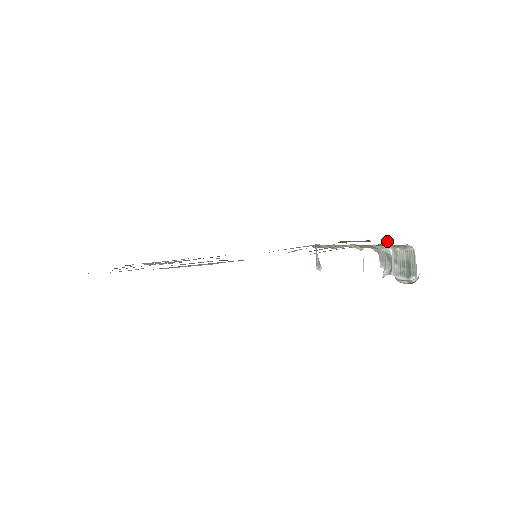
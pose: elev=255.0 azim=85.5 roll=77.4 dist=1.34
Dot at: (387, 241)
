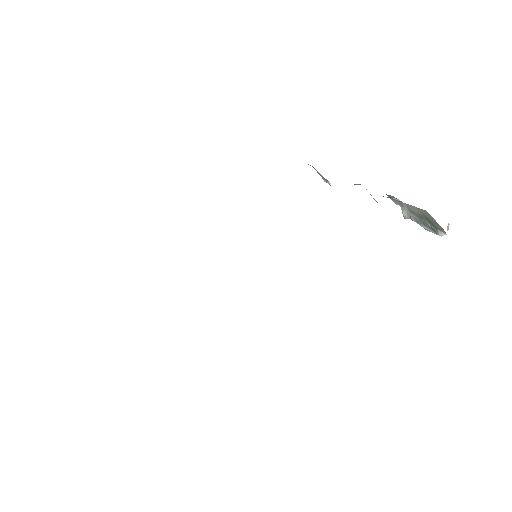
Dot at: occluded
